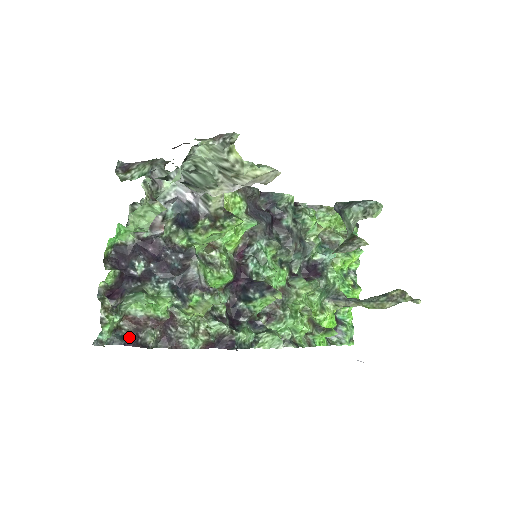
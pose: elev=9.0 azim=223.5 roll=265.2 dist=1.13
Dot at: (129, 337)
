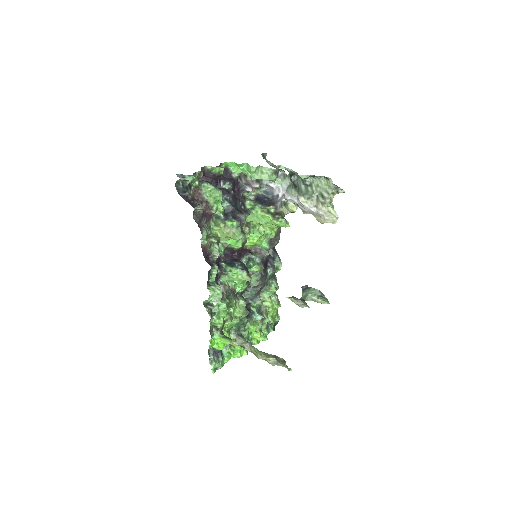
Dot at: (189, 195)
